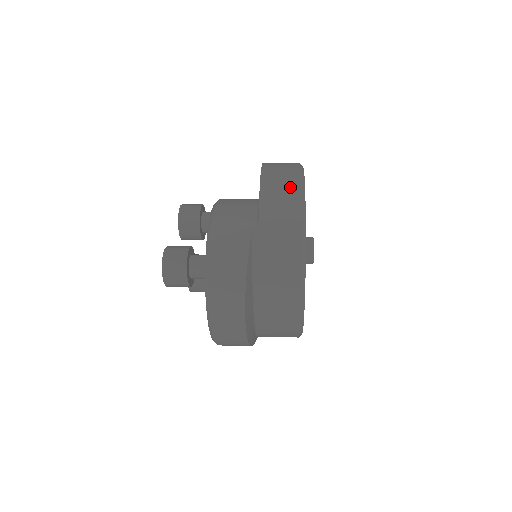
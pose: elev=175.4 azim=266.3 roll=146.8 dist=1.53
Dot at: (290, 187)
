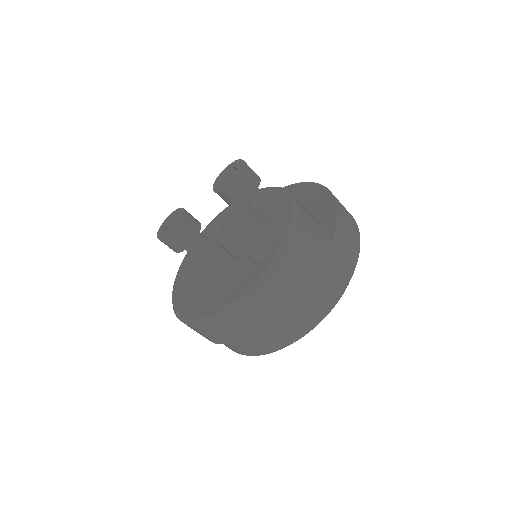
Dot at: (355, 232)
